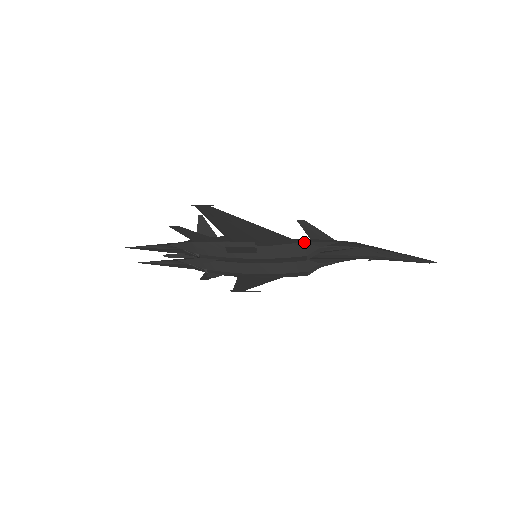
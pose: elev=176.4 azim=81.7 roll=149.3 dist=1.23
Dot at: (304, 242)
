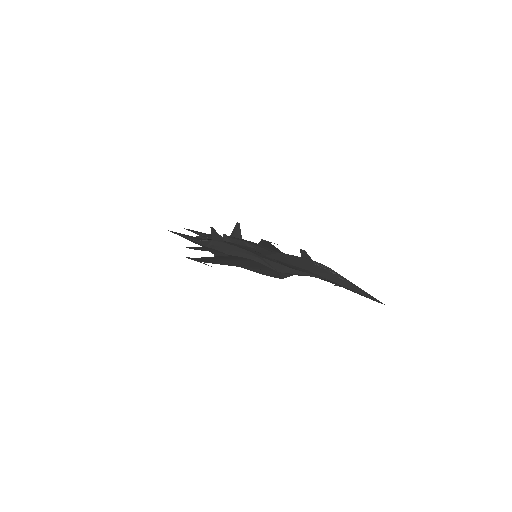
Dot at: (279, 272)
